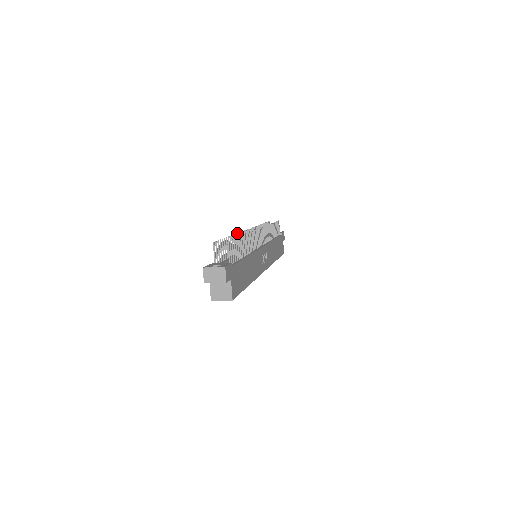
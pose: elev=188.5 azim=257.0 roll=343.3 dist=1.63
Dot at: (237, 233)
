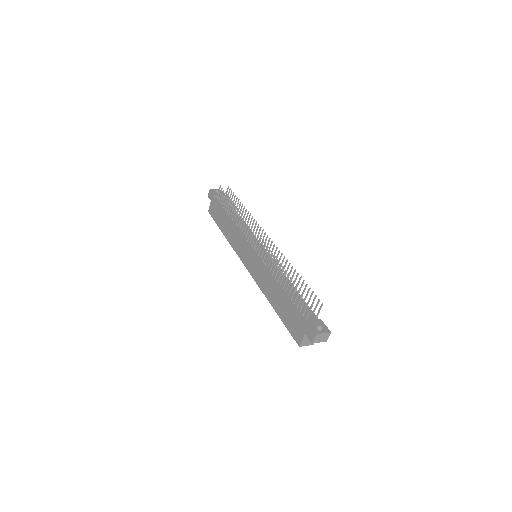
Dot at: occluded
